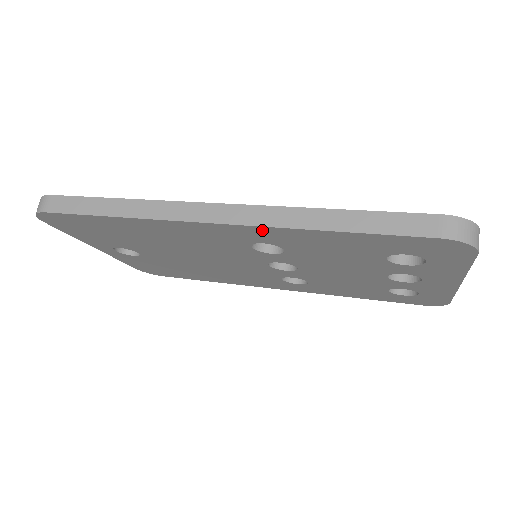
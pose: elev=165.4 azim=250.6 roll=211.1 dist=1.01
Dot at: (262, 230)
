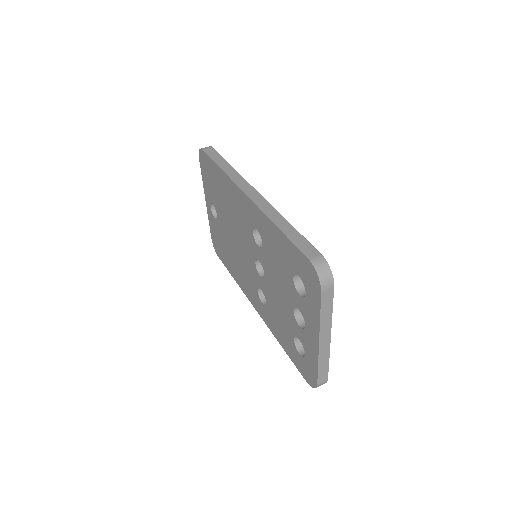
Dot at: (258, 212)
